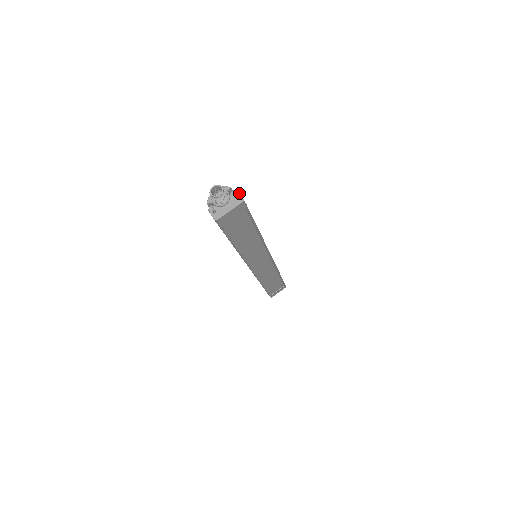
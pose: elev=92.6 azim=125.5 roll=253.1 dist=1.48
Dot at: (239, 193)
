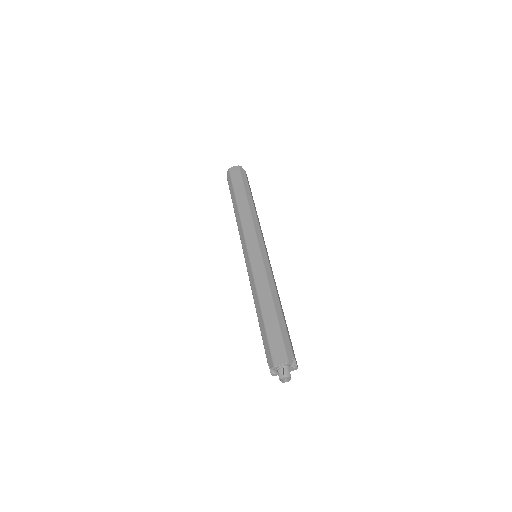
Dot at: (297, 366)
